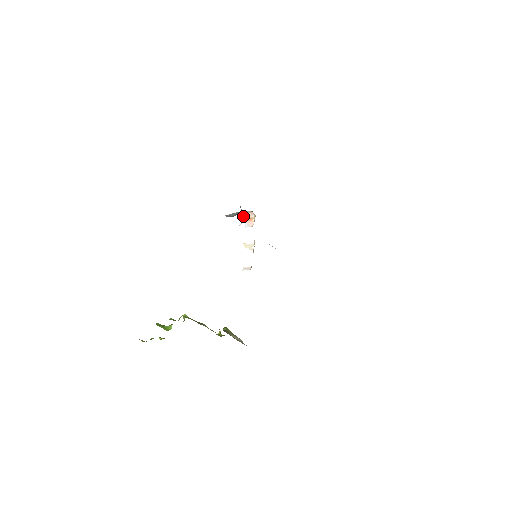
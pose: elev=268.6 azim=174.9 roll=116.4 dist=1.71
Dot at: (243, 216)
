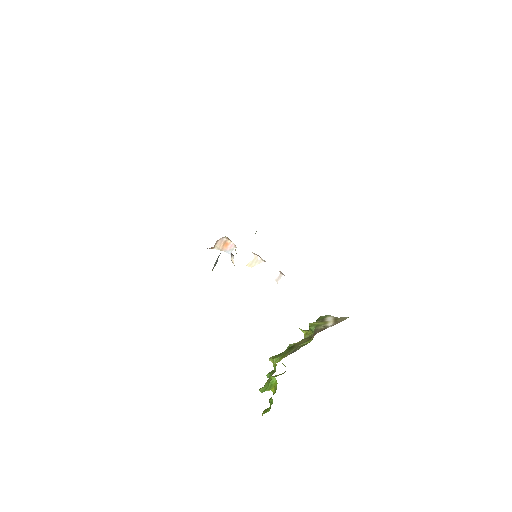
Dot at: occluded
